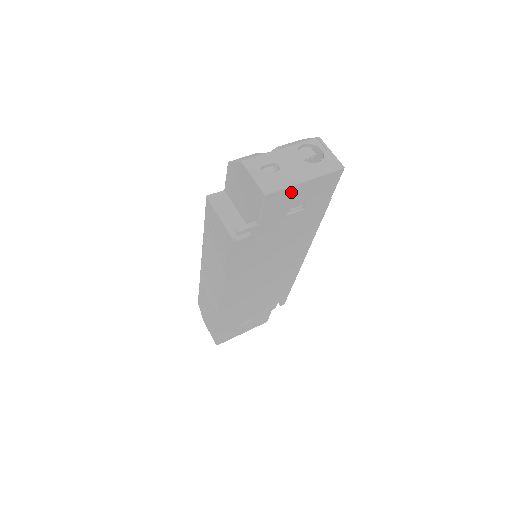
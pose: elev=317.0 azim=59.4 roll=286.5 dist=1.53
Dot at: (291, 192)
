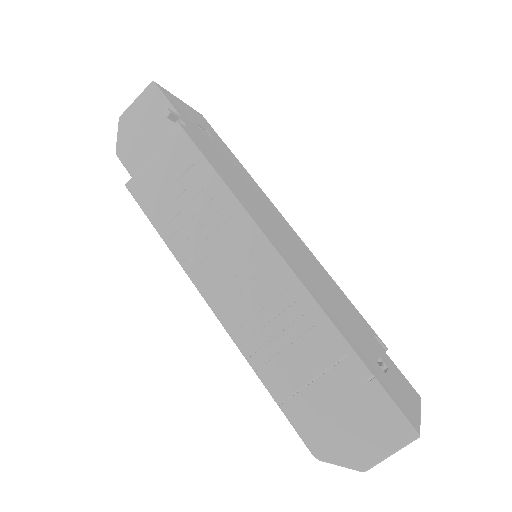
Dot at: (177, 101)
